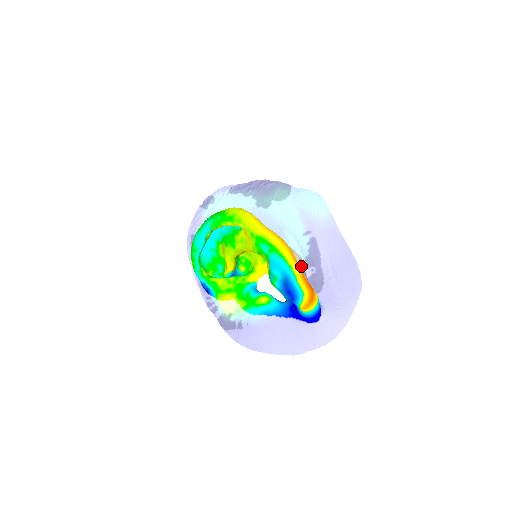
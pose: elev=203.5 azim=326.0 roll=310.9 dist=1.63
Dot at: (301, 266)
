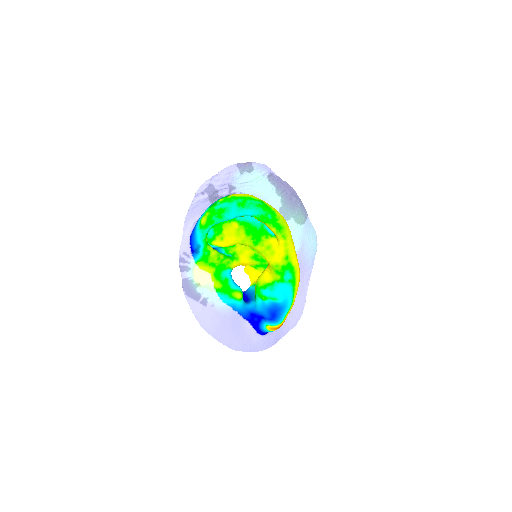
Dot at: occluded
